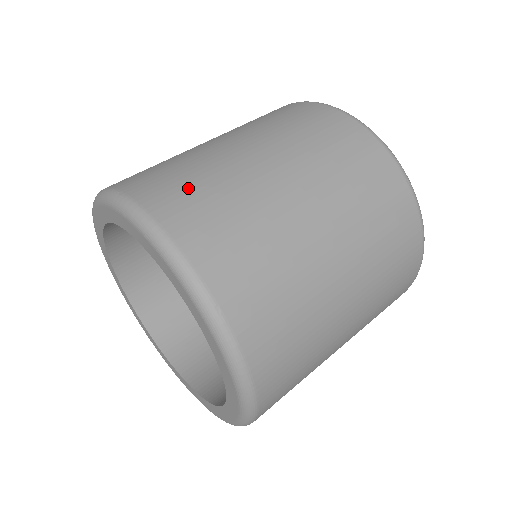
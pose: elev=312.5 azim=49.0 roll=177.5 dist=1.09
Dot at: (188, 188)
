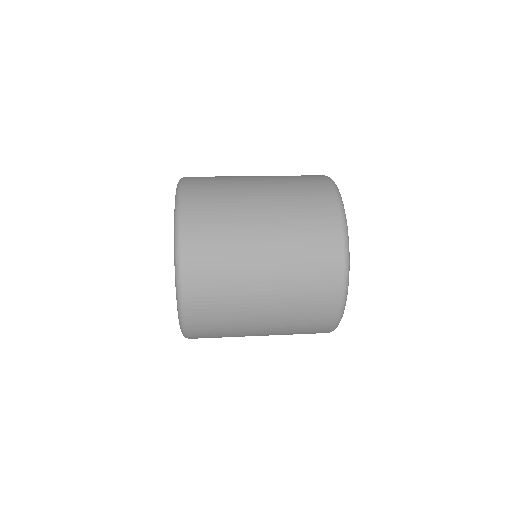
Dot at: (211, 224)
